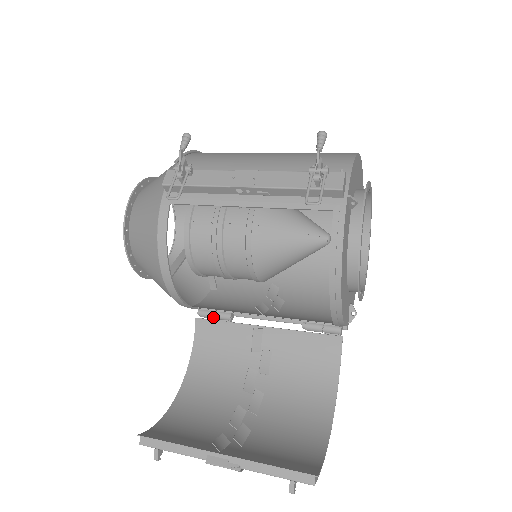
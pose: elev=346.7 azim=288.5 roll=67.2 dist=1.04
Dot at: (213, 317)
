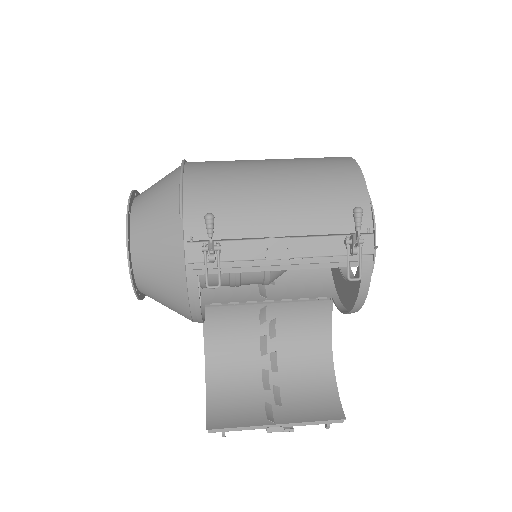
Dot at: occluded
